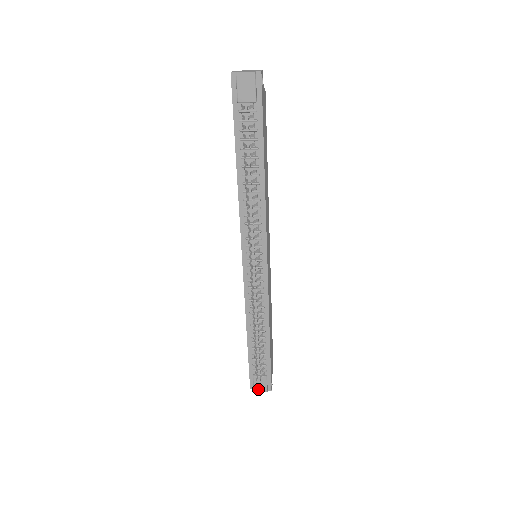
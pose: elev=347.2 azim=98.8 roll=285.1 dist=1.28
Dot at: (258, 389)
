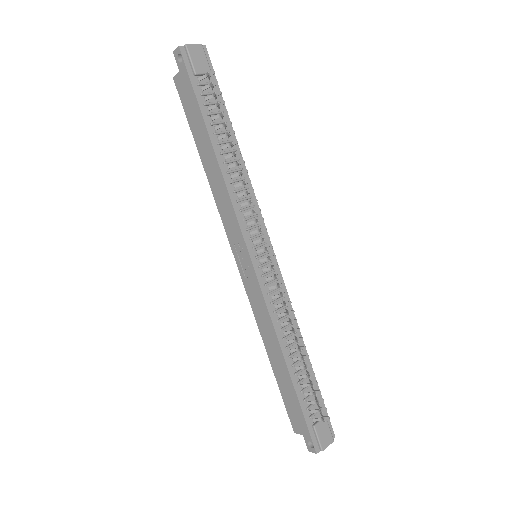
Dot at: (325, 444)
